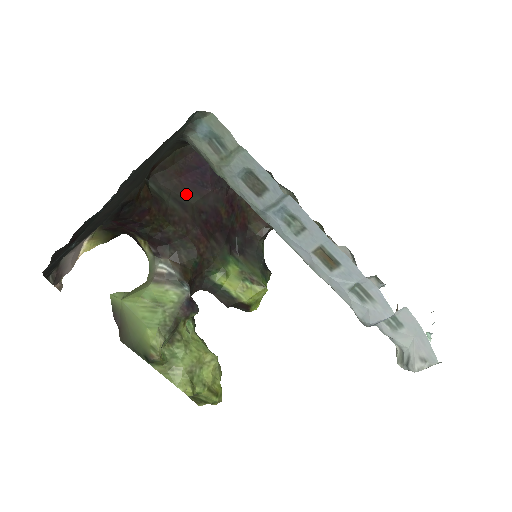
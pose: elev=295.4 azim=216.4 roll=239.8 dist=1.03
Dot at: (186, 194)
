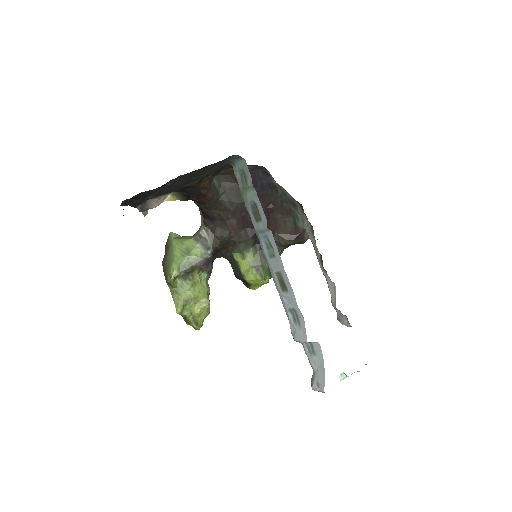
Dot at: (237, 195)
